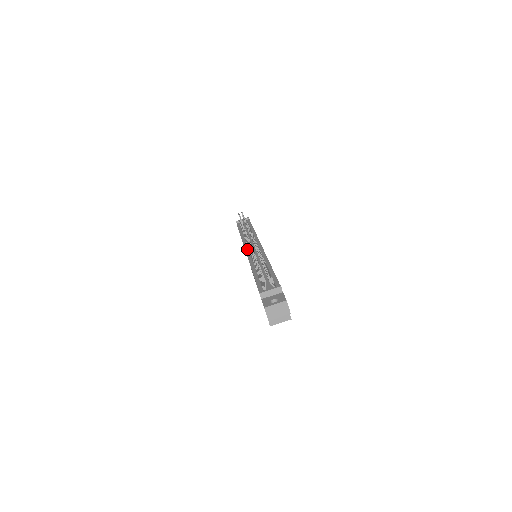
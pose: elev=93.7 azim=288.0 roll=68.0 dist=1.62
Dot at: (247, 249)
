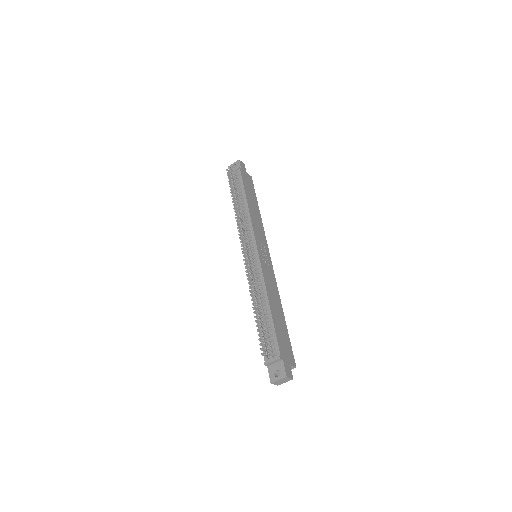
Dot at: occluded
